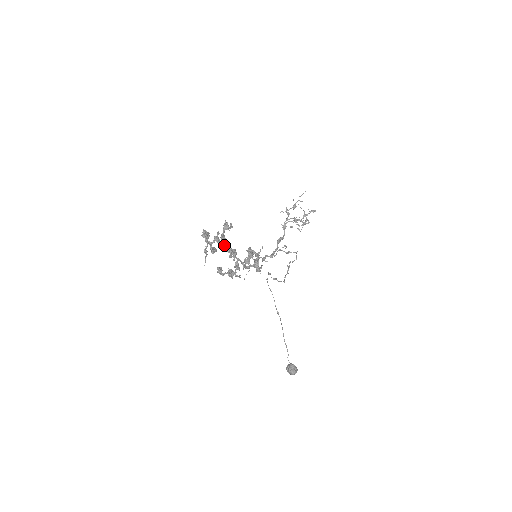
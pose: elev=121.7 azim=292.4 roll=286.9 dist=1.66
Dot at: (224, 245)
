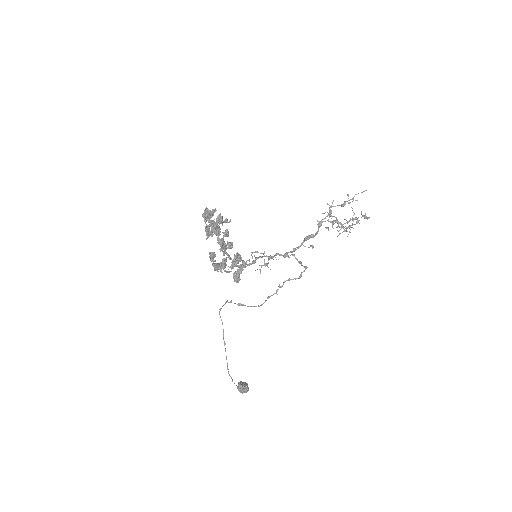
Dot at: (223, 232)
